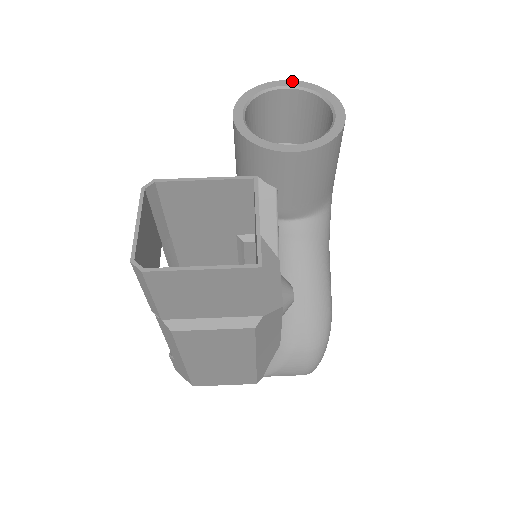
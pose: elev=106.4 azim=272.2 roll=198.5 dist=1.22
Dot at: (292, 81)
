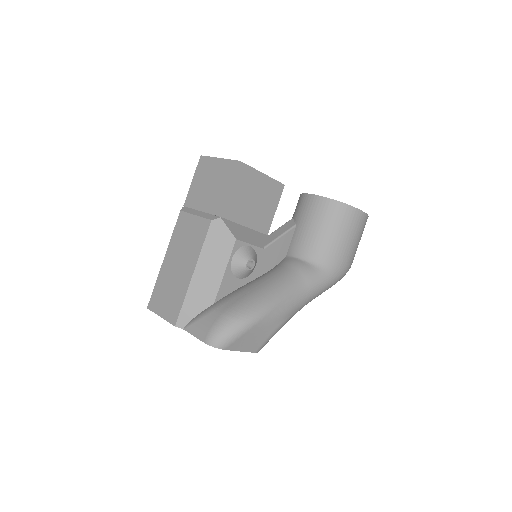
Dot at: occluded
